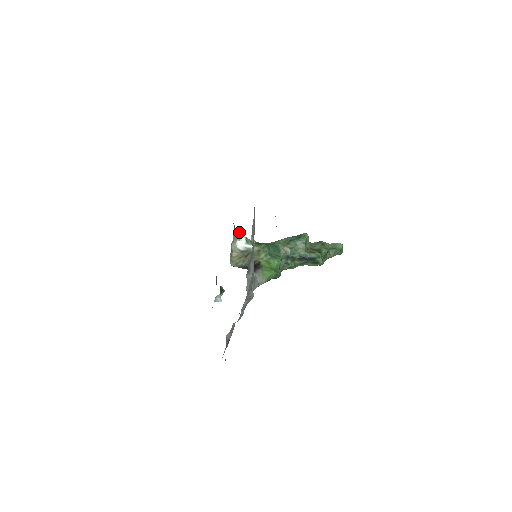
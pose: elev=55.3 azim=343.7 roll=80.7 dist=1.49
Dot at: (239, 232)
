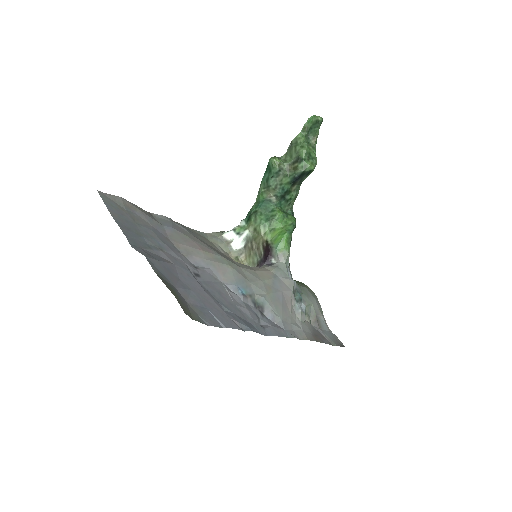
Dot at: (224, 234)
